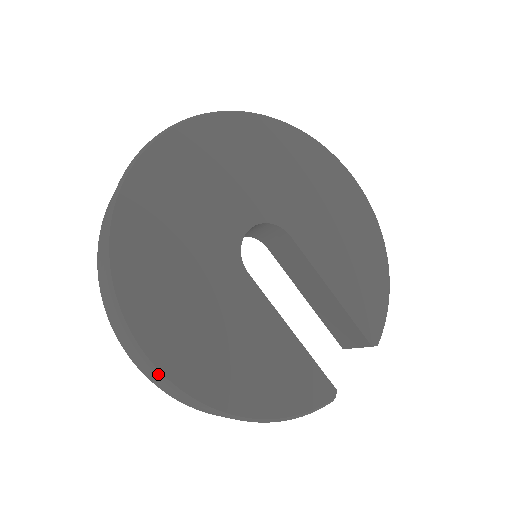
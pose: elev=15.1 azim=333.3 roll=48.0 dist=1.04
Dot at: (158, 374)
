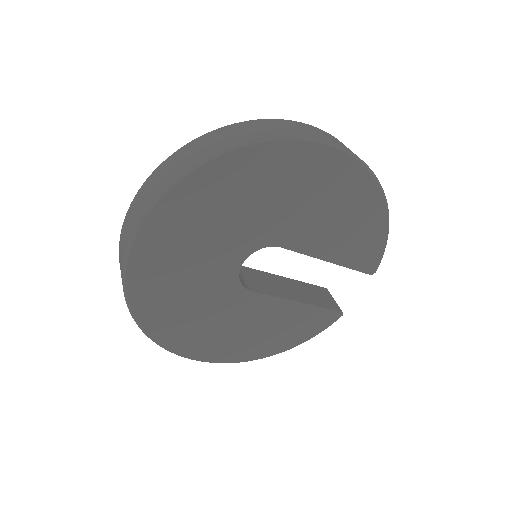
Dot at: occluded
